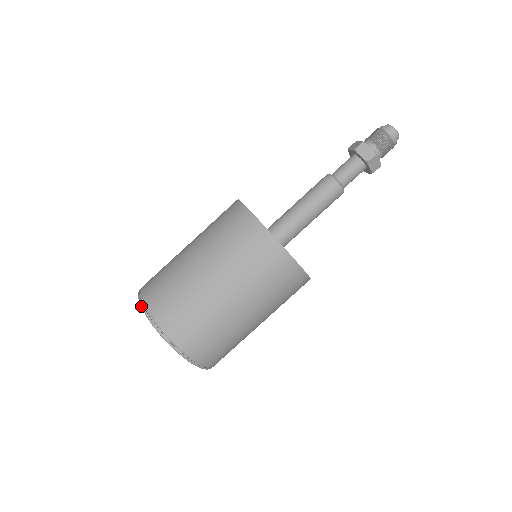
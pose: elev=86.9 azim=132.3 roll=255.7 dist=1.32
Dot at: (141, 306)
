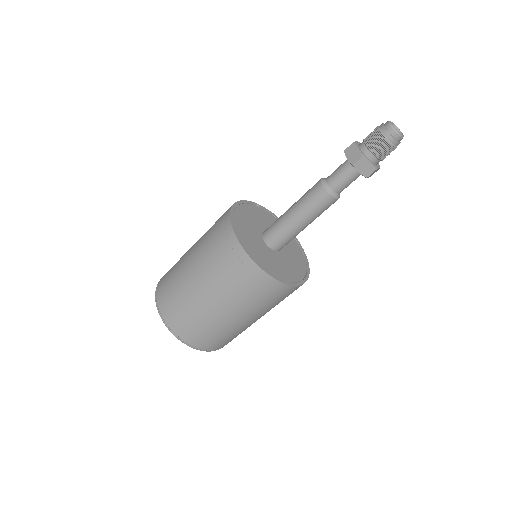
Dot at: (157, 285)
